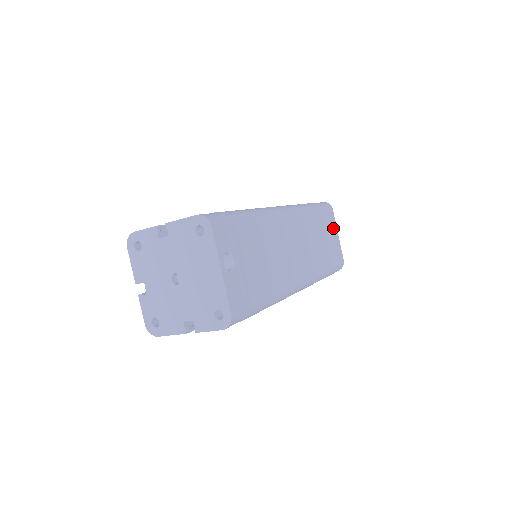
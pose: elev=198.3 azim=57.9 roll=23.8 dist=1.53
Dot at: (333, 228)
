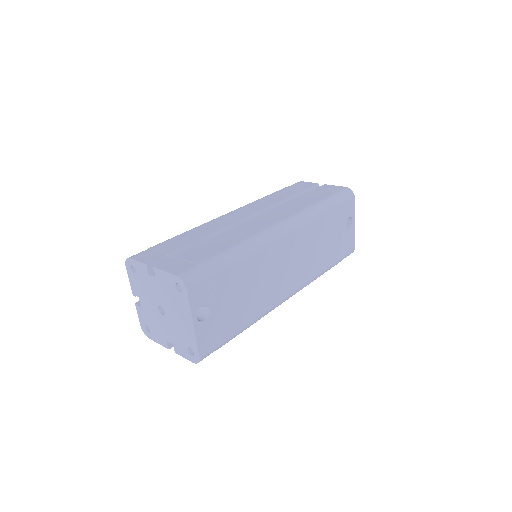
Dot at: (350, 217)
